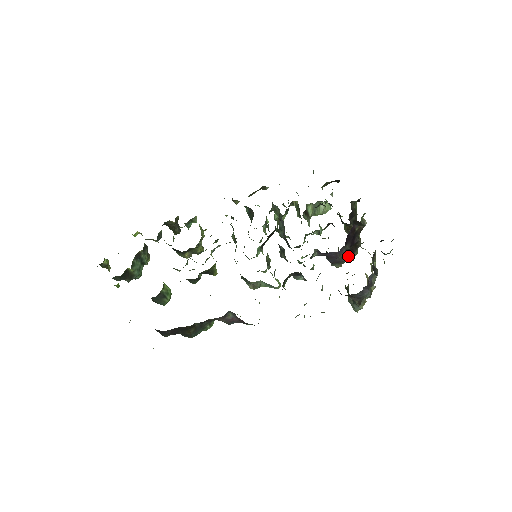
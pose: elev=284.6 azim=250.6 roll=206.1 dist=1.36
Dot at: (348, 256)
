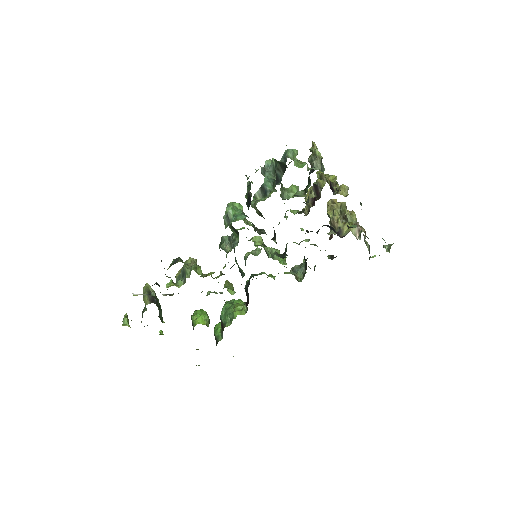
Dot at: occluded
